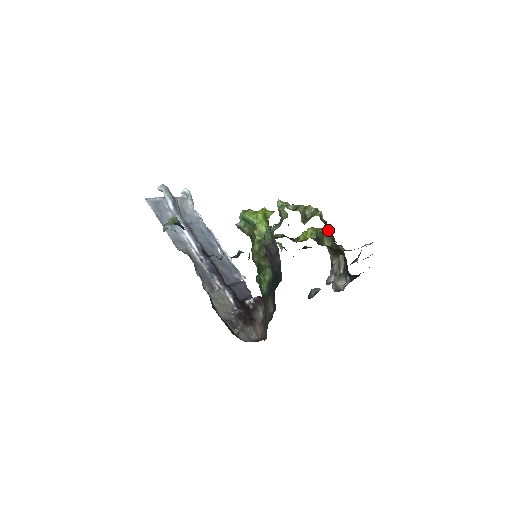
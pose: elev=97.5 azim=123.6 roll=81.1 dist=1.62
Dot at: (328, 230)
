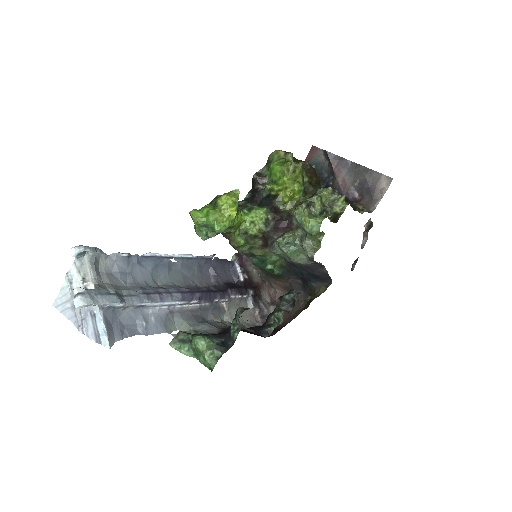
Dot at: (357, 210)
